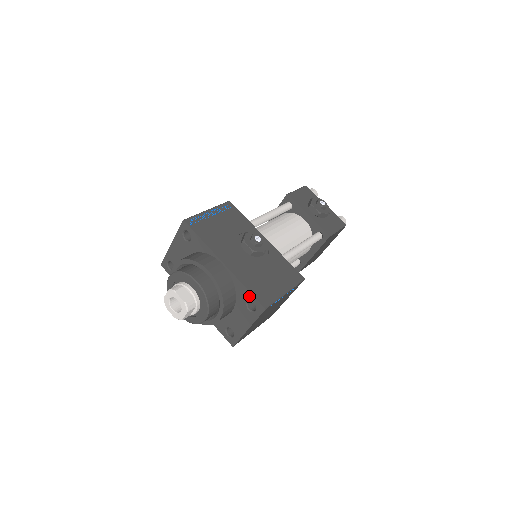
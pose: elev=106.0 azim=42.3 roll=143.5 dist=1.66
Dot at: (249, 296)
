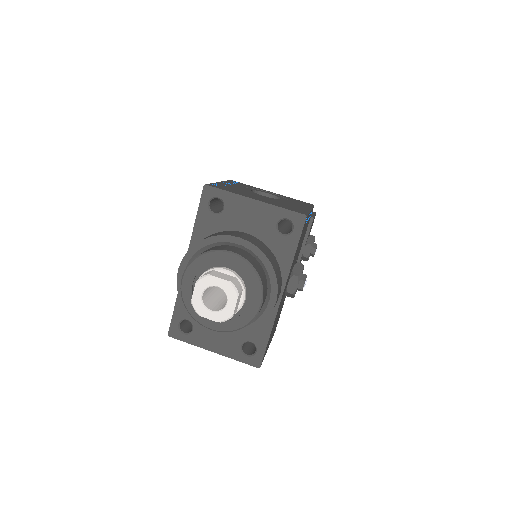
Dot at: (261, 343)
